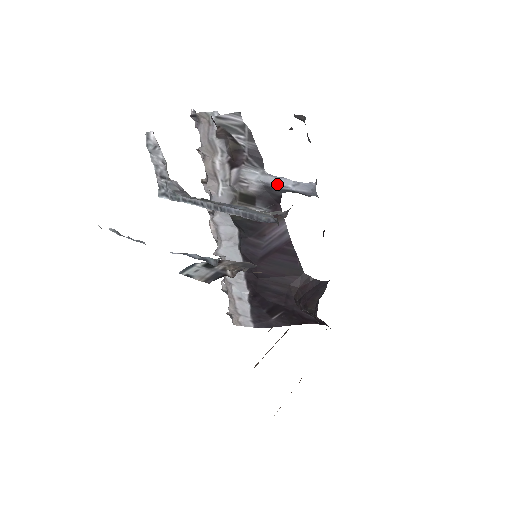
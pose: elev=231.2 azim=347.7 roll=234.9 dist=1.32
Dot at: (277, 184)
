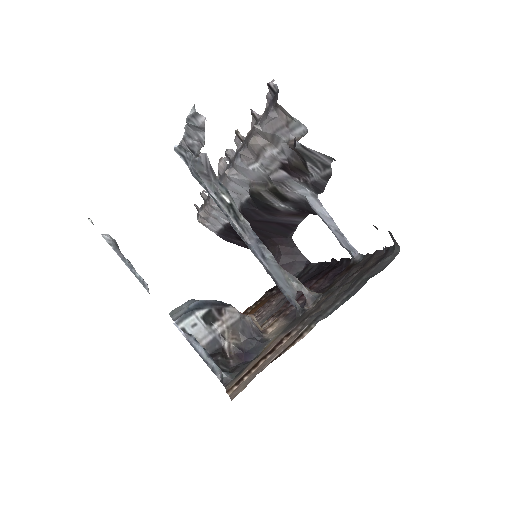
Dot at: (321, 217)
